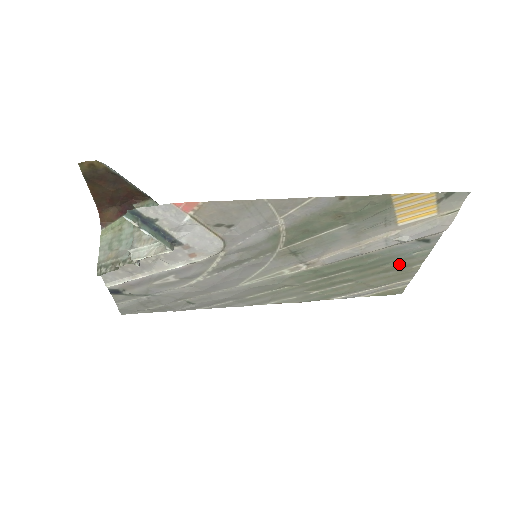
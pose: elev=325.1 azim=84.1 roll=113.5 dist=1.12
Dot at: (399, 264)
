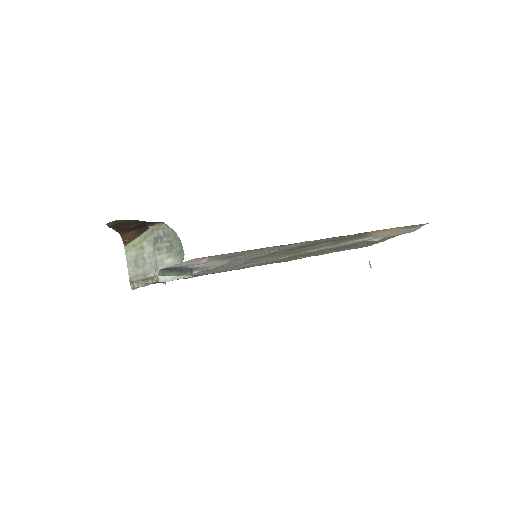
Dot at: (370, 242)
